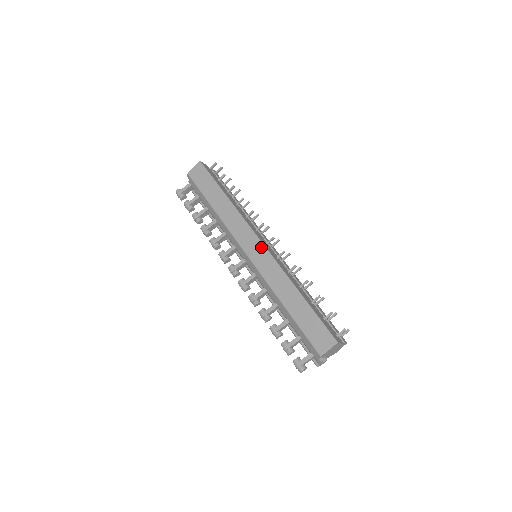
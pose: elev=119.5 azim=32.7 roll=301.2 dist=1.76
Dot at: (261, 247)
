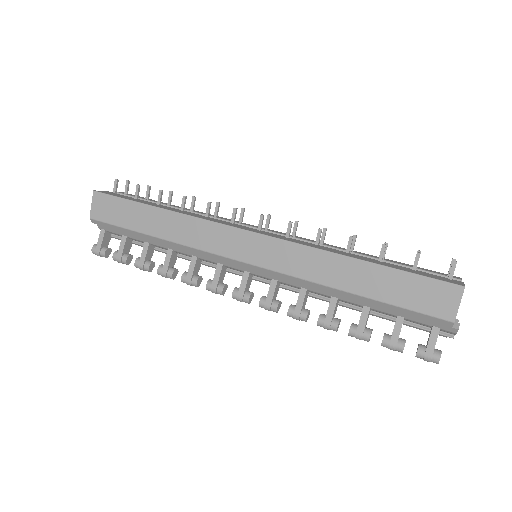
Dot at: (257, 239)
